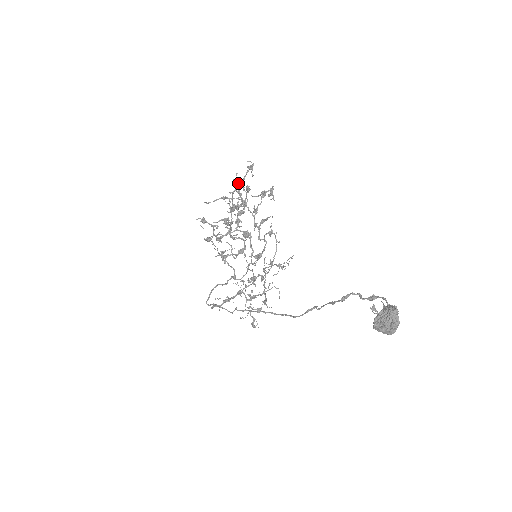
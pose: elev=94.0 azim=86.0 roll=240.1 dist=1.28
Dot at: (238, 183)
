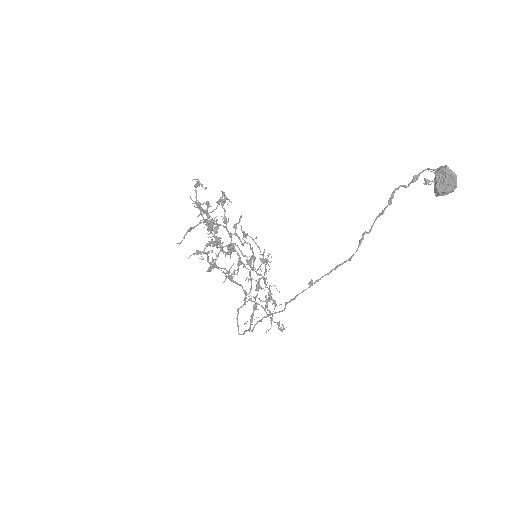
Dot at: (199, 203)
